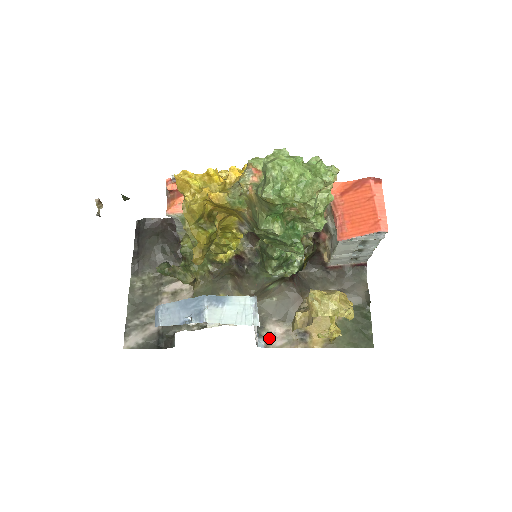
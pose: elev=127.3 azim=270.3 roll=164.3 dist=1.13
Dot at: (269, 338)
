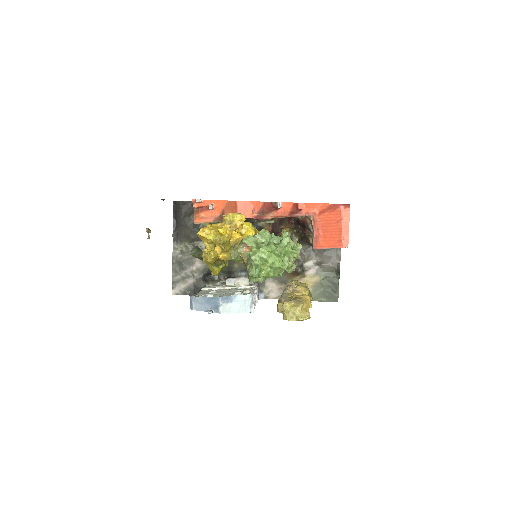
Dot at: (267, 293)
